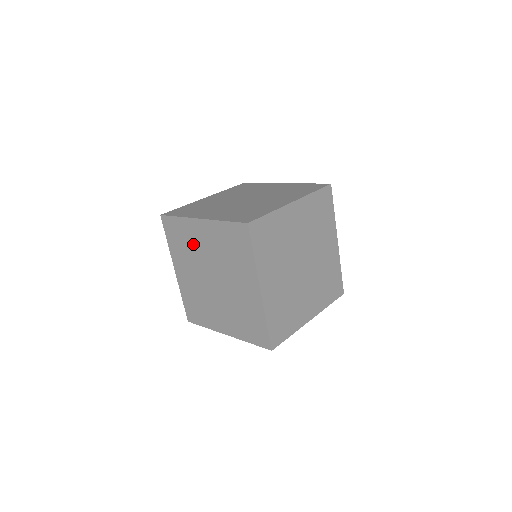
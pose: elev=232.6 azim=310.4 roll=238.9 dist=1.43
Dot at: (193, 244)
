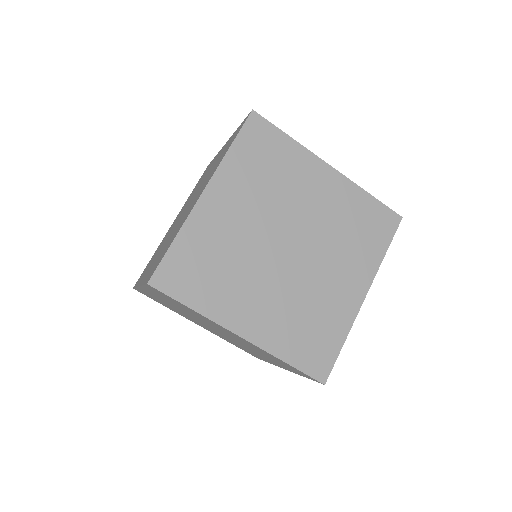
Dot at: occluded
